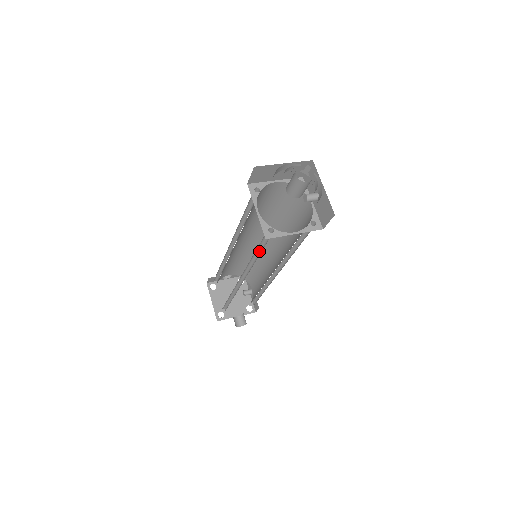
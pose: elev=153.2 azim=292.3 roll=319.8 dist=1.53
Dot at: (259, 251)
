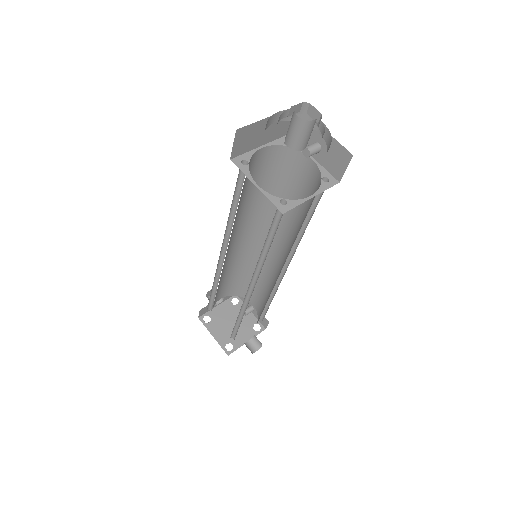
Dot at: (269, 240)
